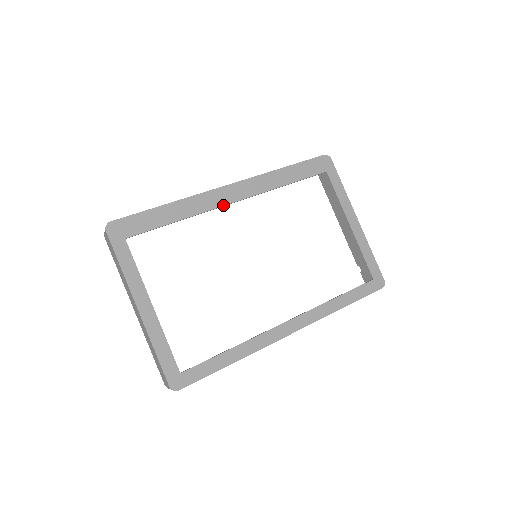
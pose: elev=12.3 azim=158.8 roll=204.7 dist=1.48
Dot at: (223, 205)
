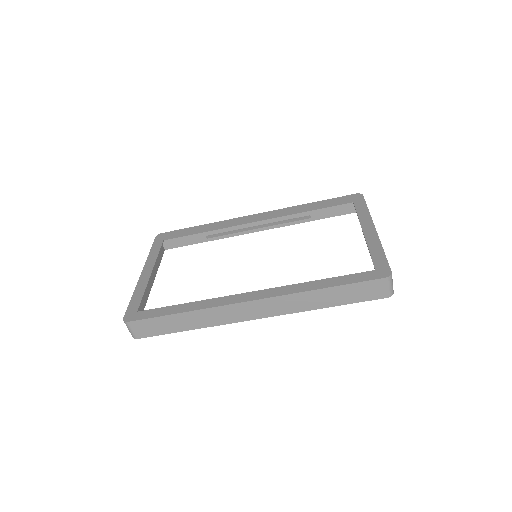
Dot at: (243, 224)
